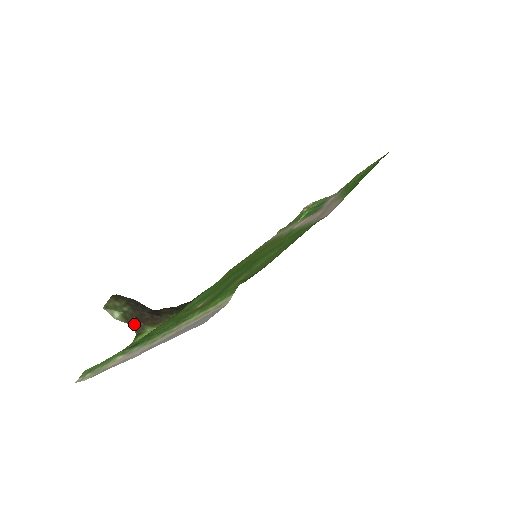
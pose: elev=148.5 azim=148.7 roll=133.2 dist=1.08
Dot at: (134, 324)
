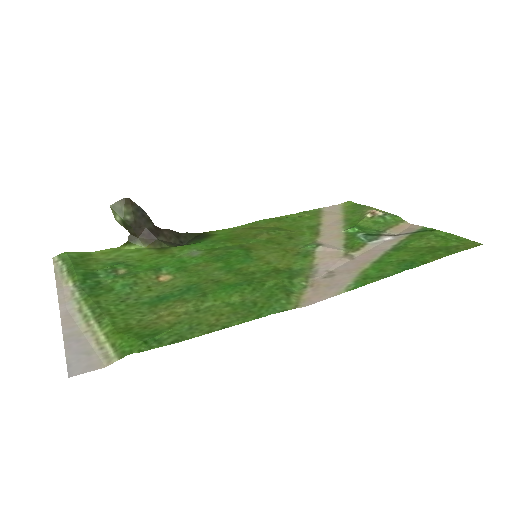
Dot at: (130, 232)
